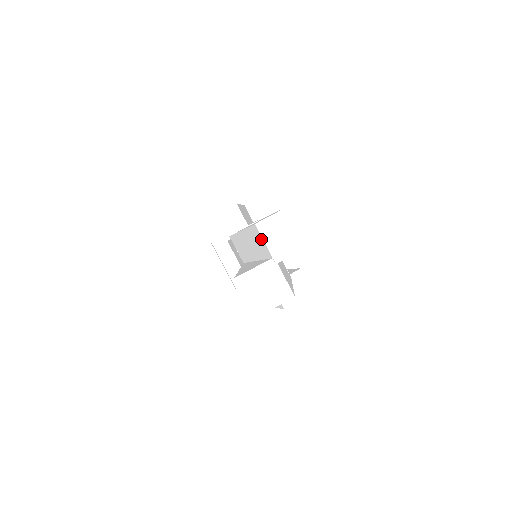
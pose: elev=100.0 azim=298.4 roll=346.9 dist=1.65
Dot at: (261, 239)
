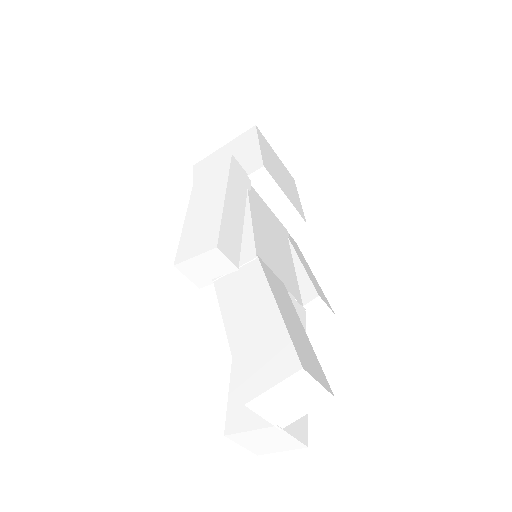
Dot at: occluded
